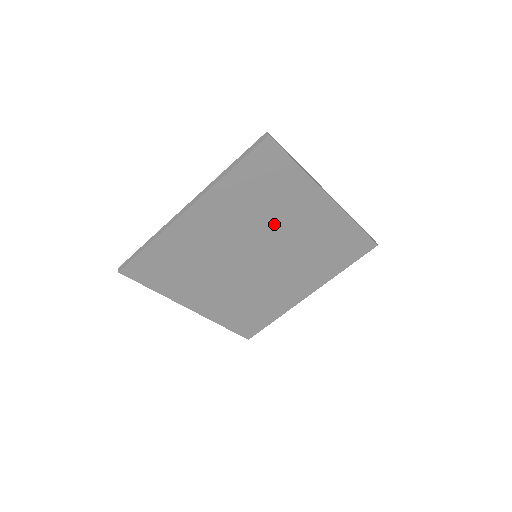
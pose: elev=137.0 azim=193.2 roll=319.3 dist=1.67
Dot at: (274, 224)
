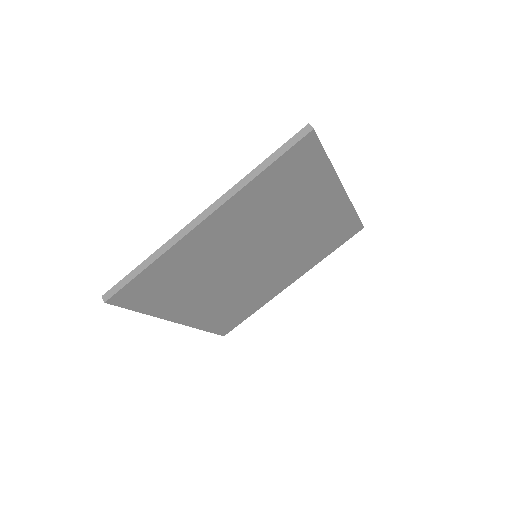
Dot at: (285, 222)
